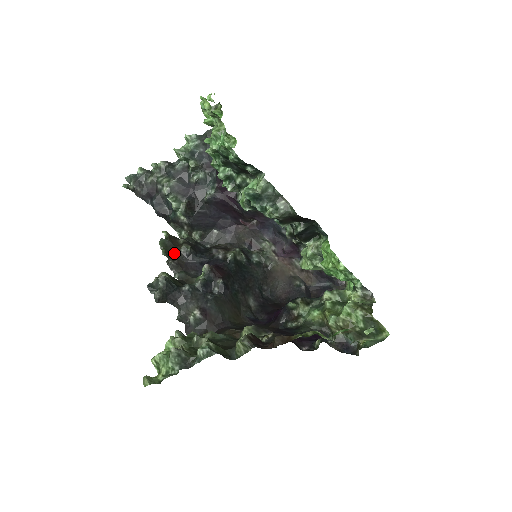
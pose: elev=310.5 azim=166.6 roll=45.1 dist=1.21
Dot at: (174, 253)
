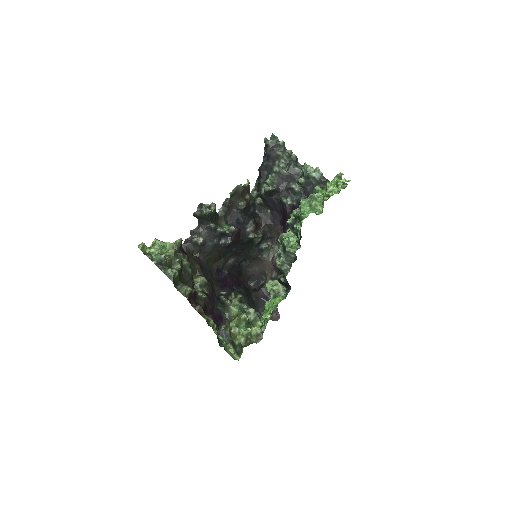
Dot at: (235, 199)
